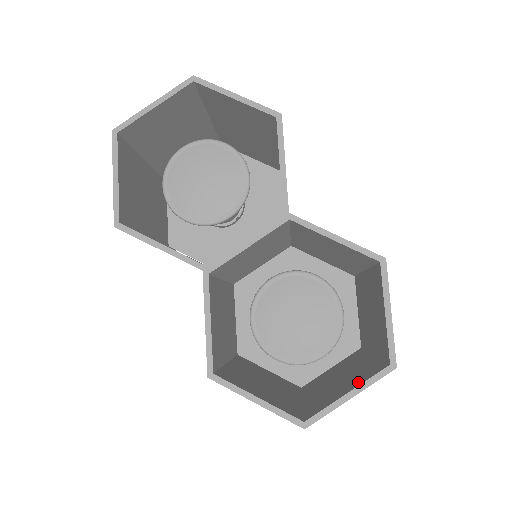
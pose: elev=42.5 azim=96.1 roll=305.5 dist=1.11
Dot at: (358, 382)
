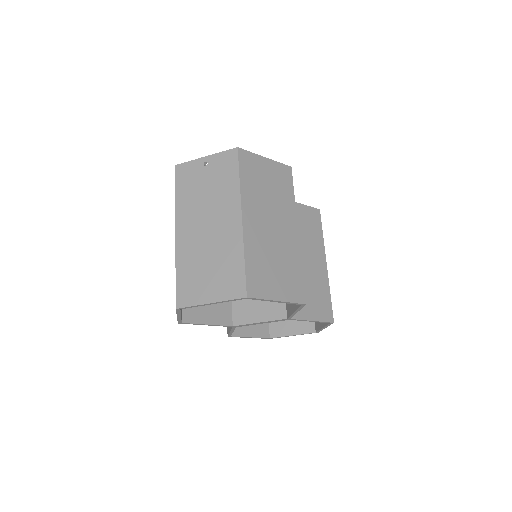
Dot at: (299, 329)
